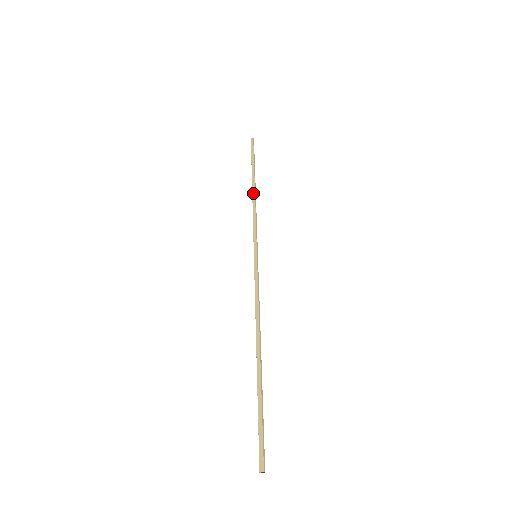
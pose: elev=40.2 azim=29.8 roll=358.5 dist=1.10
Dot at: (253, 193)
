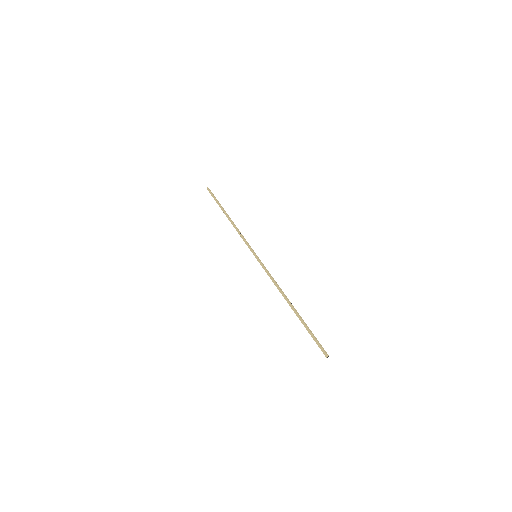
Dot at: (230, 221)
